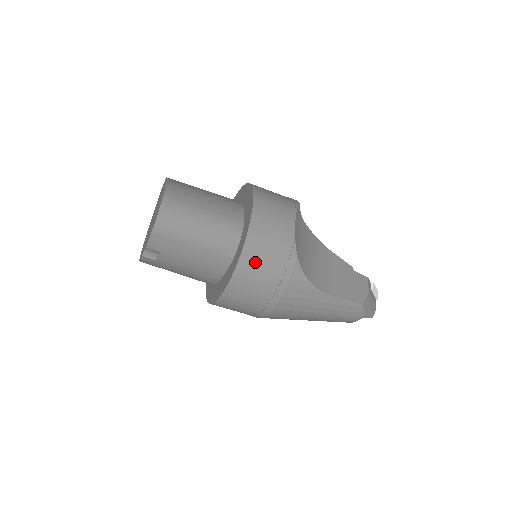
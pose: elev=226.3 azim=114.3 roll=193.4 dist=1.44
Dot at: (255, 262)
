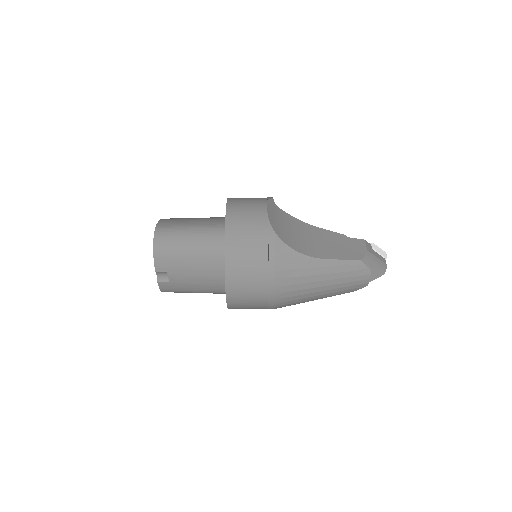
Dot at: (239, 248)
